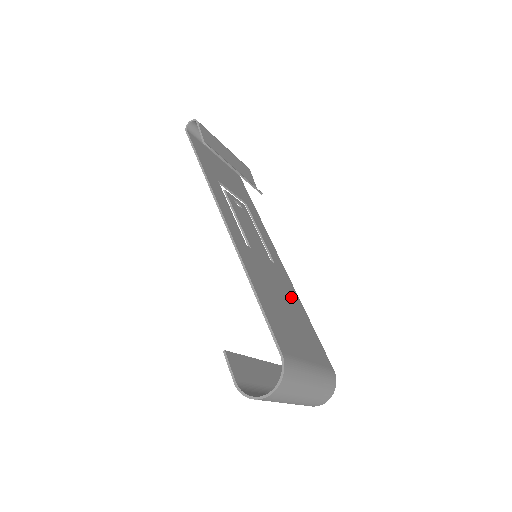
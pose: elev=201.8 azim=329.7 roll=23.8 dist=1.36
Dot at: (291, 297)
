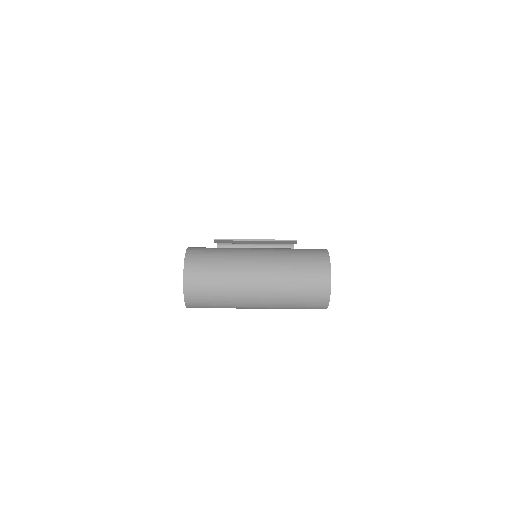
Dot at: occluded
